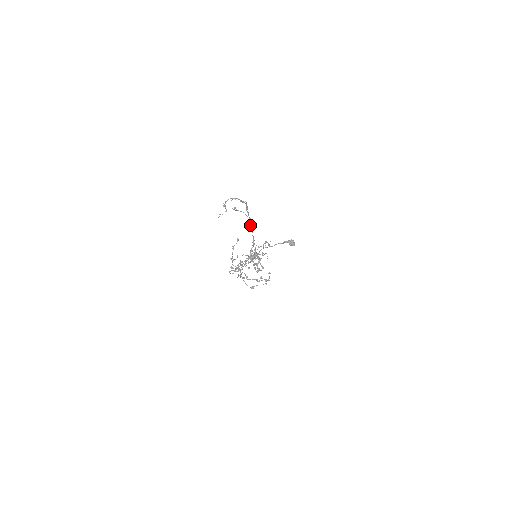
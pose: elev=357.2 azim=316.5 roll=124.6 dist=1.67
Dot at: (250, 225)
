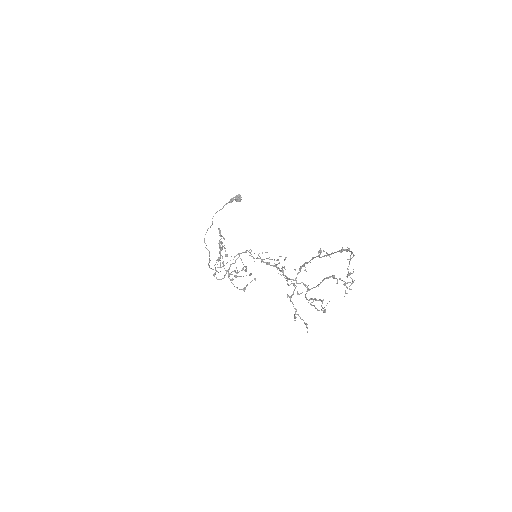
Dot at: (315, 257)
